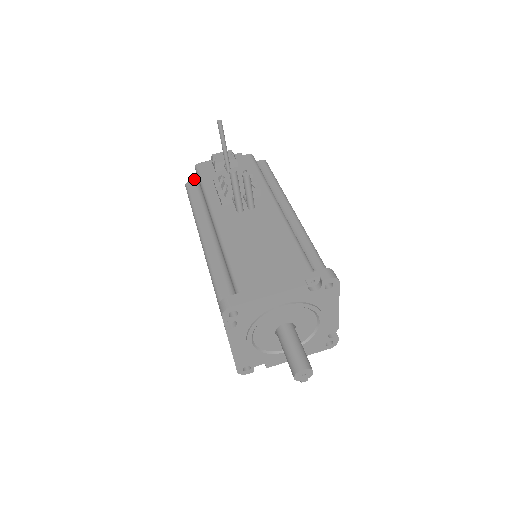
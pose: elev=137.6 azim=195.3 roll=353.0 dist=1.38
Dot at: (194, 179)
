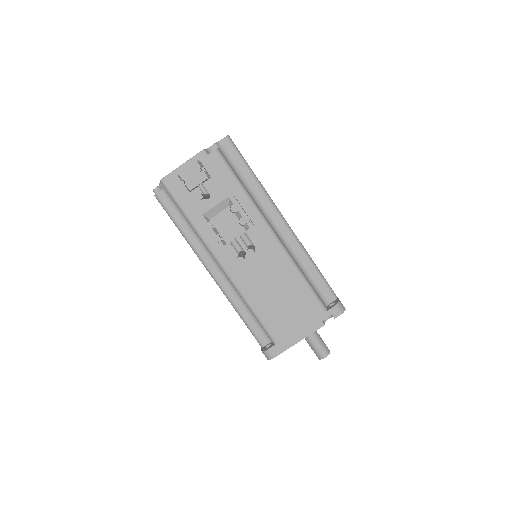
Dot at: (162, 189)
